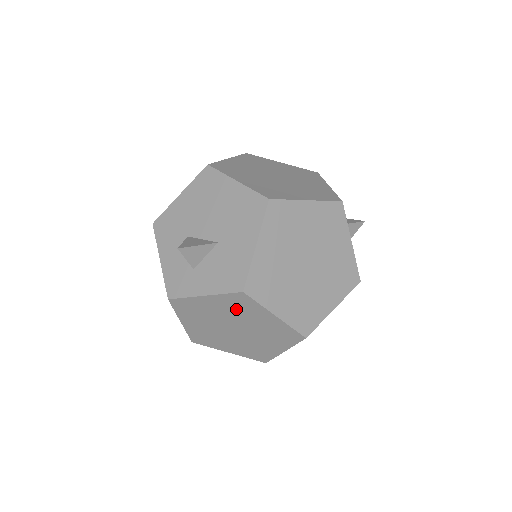
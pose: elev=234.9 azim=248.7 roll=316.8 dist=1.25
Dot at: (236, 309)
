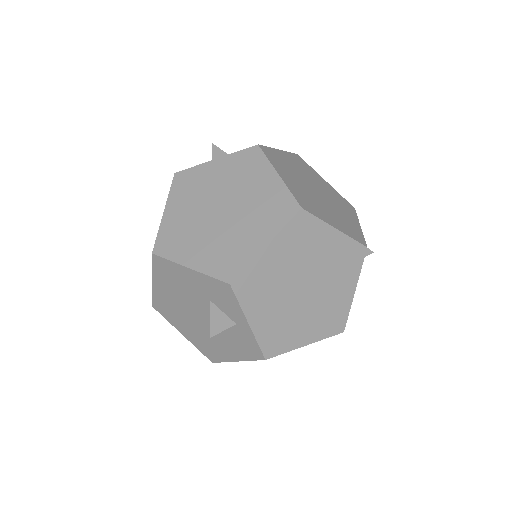
Dot at: (239, 173)
